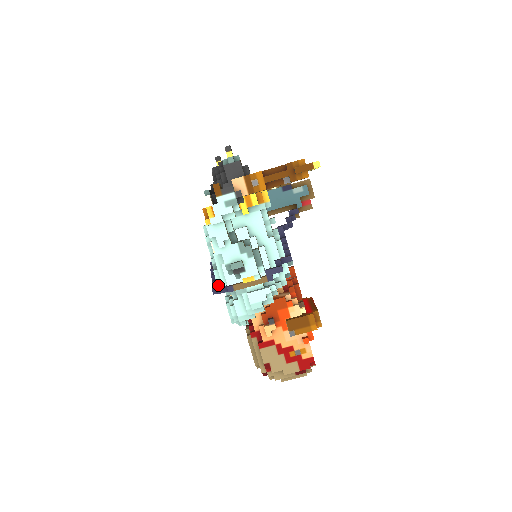
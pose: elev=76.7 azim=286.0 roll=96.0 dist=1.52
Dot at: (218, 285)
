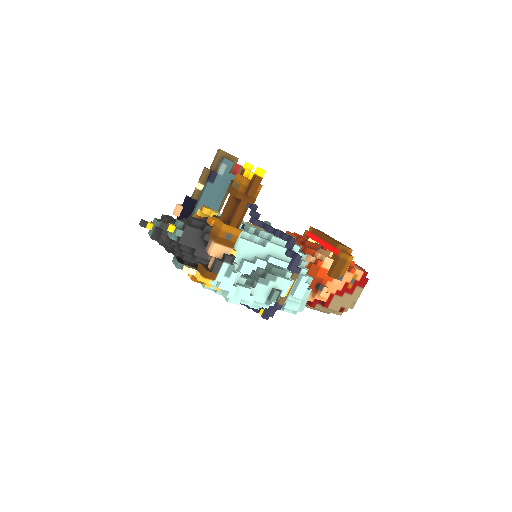
Dot at: (260, 309)
